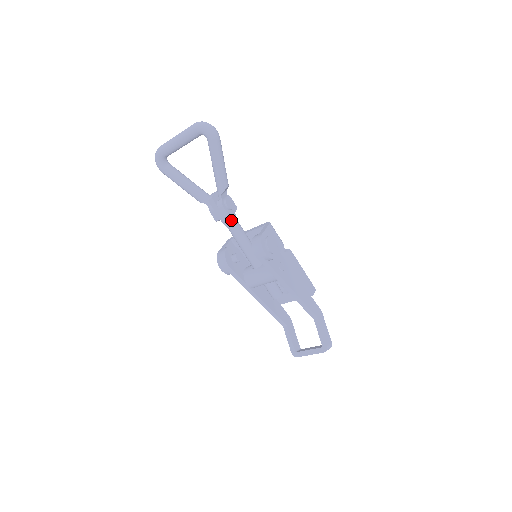
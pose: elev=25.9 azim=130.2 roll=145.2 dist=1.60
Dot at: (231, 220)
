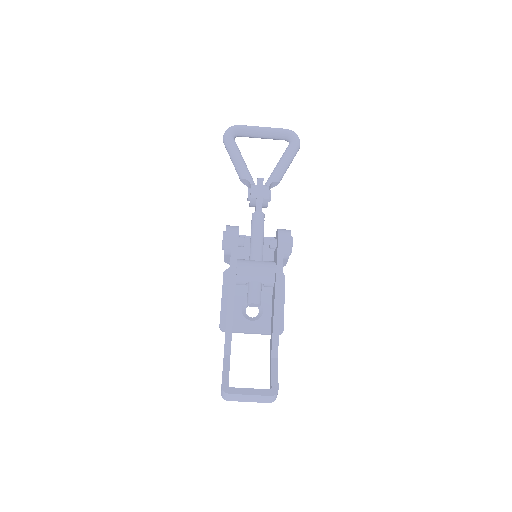
Dot at: occluded
